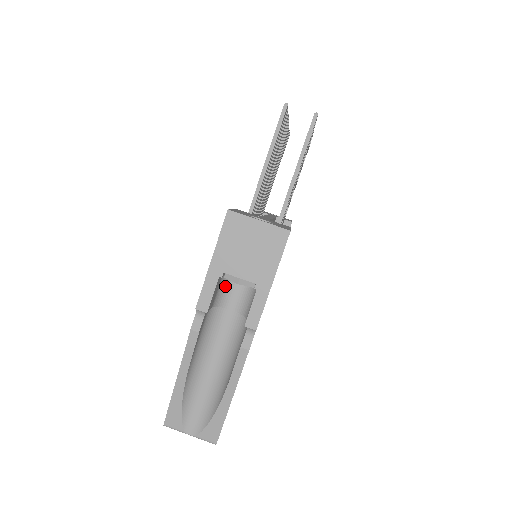
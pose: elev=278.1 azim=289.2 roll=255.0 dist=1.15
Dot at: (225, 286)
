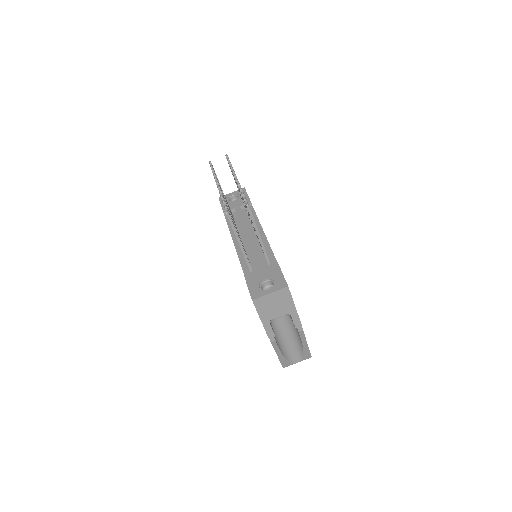
Dot at: occluded
